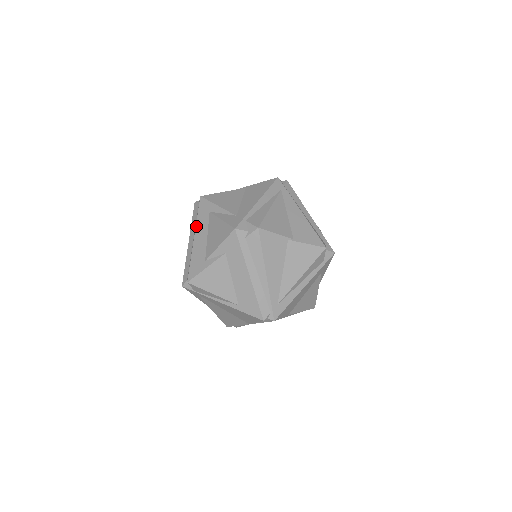
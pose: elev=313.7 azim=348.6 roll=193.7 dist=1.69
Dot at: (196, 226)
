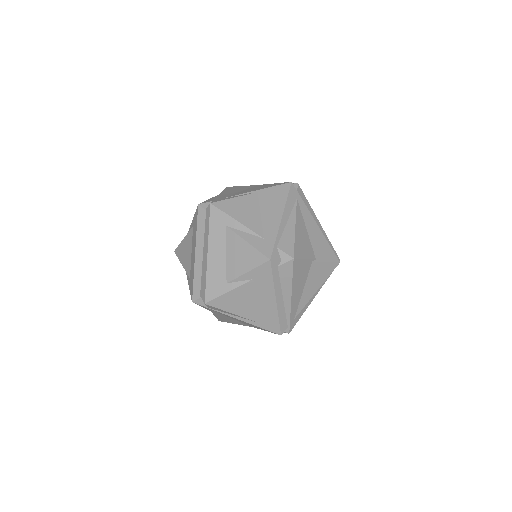
Dot at: (209, 240)
